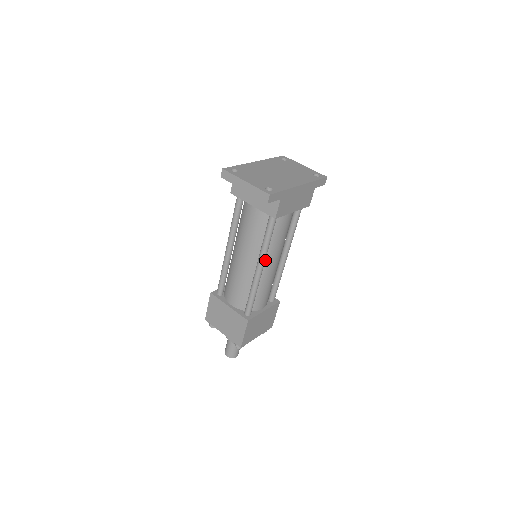
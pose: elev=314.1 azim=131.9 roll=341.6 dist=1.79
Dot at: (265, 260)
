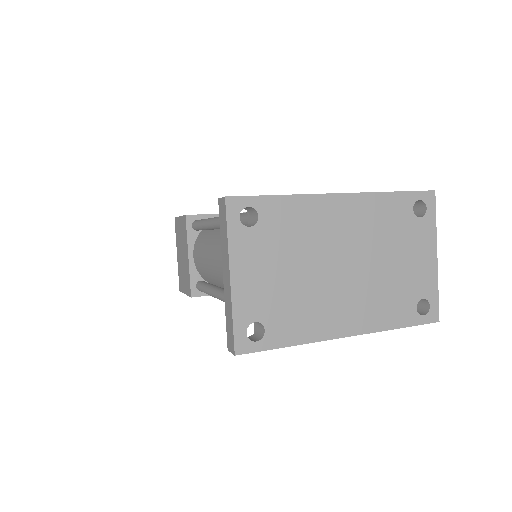
Dot at: occluded
